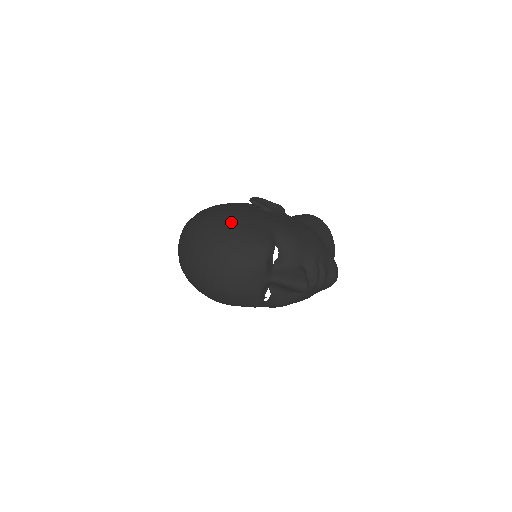
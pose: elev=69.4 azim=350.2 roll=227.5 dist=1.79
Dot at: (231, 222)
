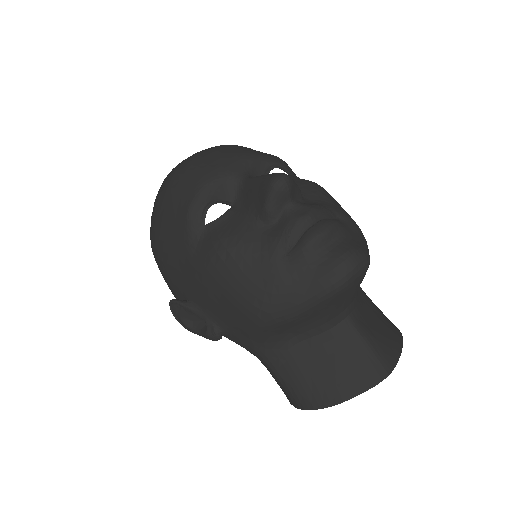
Dot at: occluded
